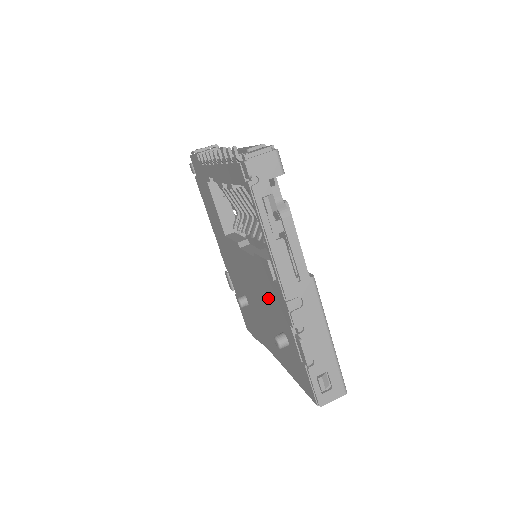
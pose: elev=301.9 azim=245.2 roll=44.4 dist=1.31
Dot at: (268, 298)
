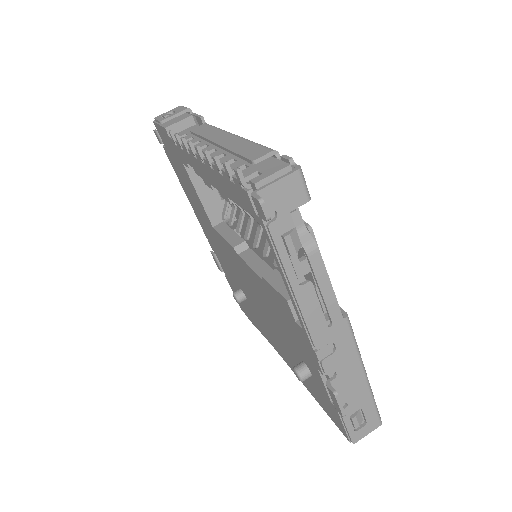
Dot at: (282, 323)
